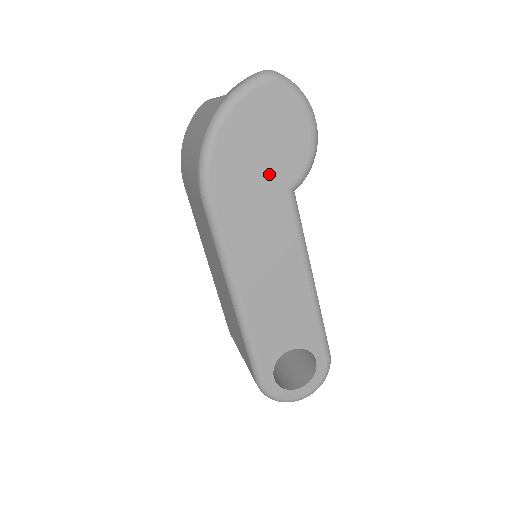
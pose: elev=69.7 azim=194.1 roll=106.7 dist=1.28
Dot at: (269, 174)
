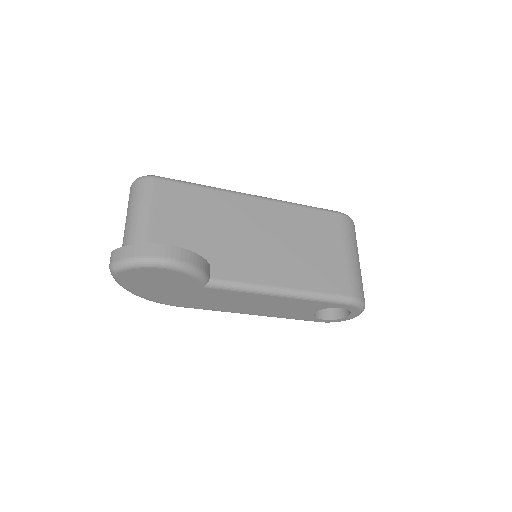
Dot at: (184, 290)
